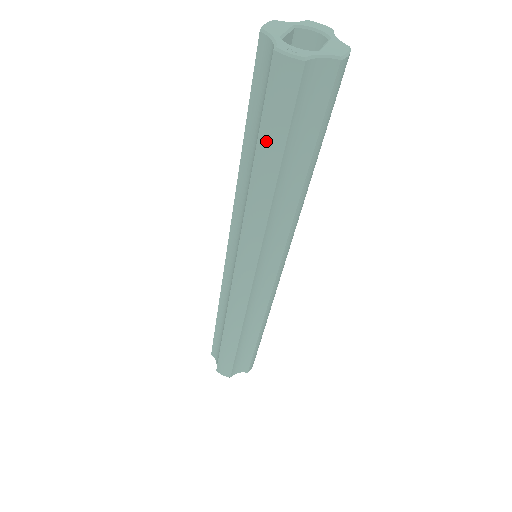
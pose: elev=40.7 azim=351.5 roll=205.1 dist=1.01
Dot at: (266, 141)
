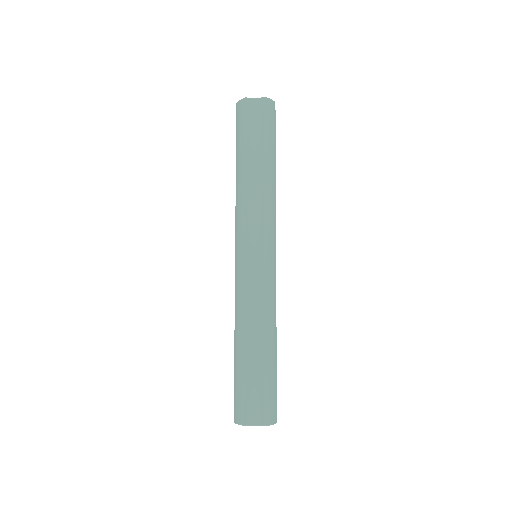
Dot at: (238, 144)
